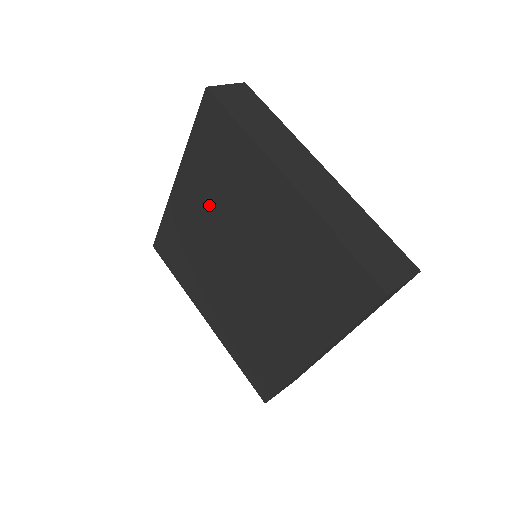
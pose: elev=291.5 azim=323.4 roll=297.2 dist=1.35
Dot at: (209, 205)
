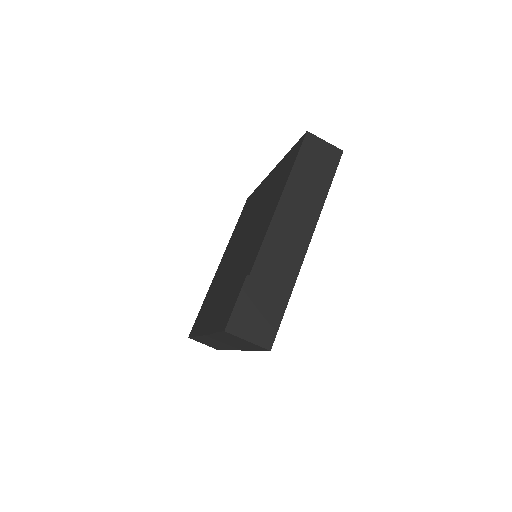
Dot at: (262, 201)
